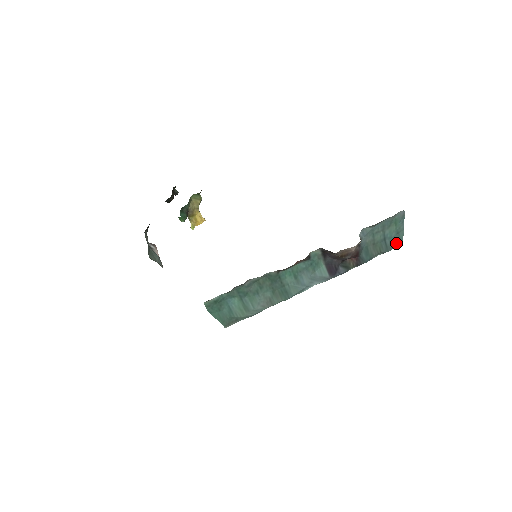
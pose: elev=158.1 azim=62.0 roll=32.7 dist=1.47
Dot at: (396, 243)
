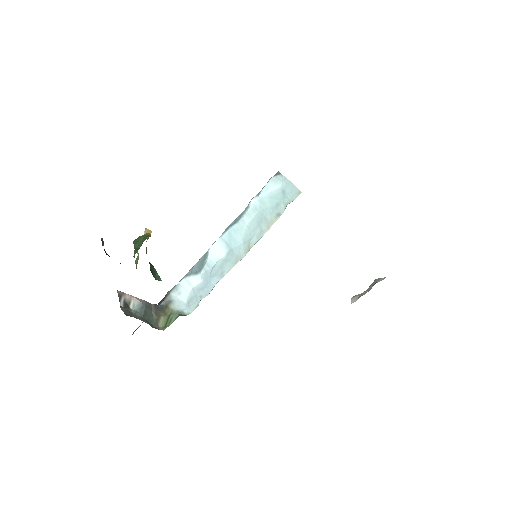
Dot at: occluded
